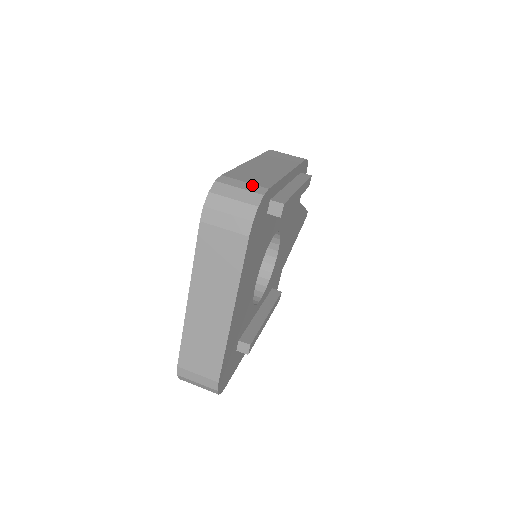
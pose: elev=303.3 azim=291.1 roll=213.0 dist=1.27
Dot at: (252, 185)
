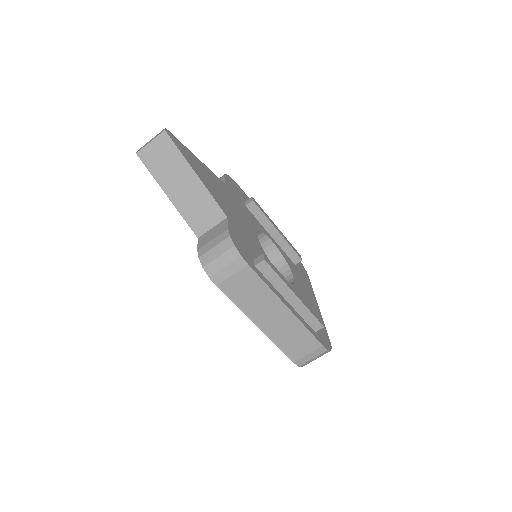
Dot at: (314, 352)
